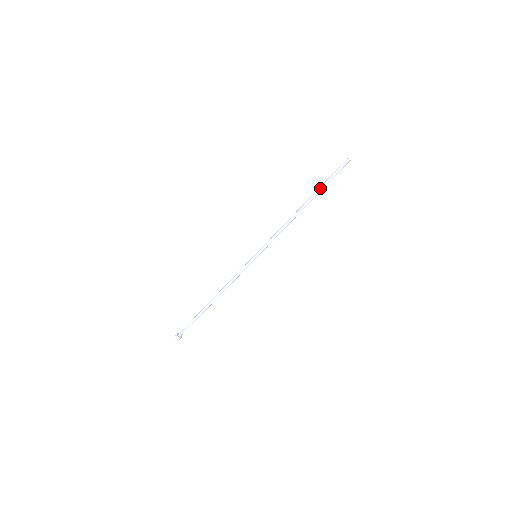
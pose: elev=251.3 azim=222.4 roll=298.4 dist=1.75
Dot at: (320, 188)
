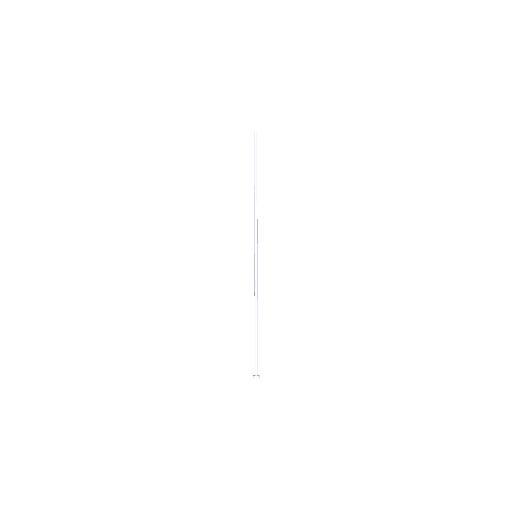
Dot at: (254, 168)
